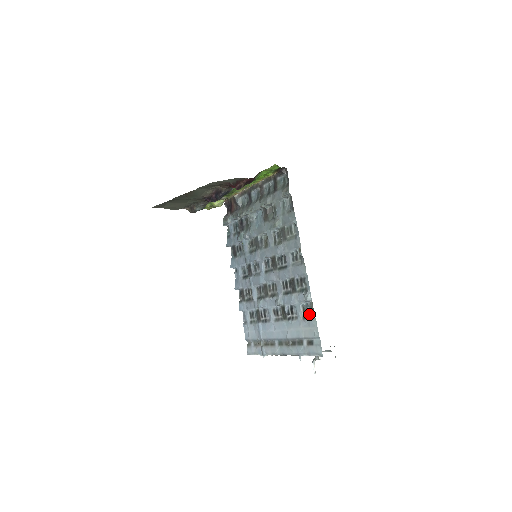
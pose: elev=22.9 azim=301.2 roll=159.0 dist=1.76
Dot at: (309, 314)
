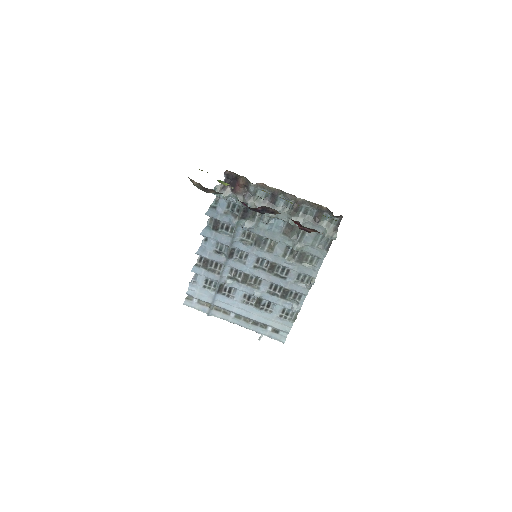
Dot at: (288, 317)
